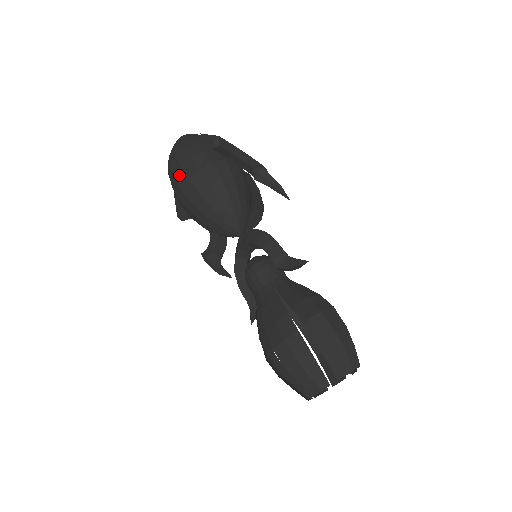
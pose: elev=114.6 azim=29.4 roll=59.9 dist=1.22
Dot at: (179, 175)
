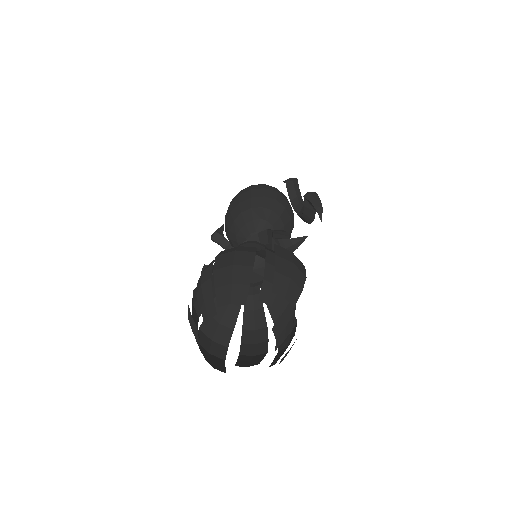
Dot at: (245, 189)
